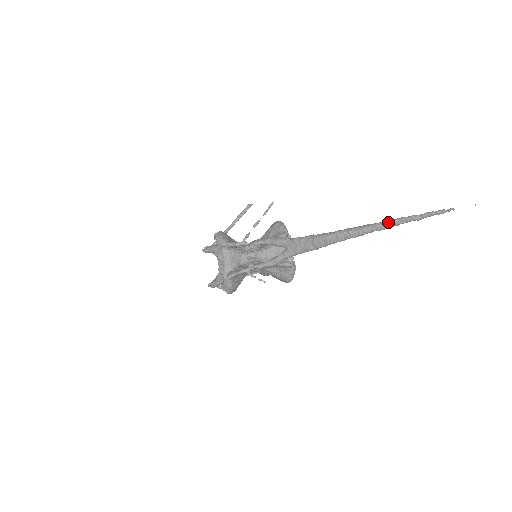
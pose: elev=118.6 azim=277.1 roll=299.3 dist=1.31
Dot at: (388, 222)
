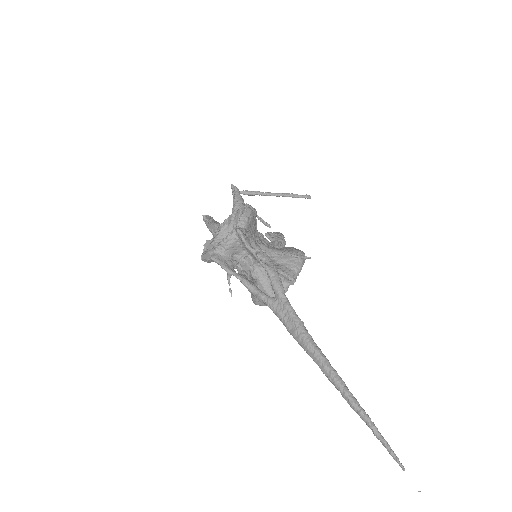
Dot at: (356, 404)
